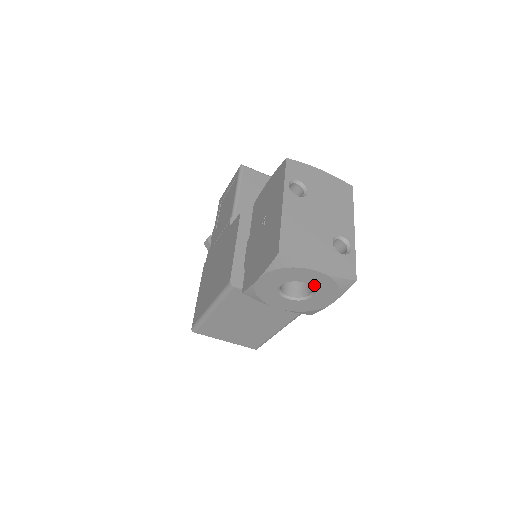
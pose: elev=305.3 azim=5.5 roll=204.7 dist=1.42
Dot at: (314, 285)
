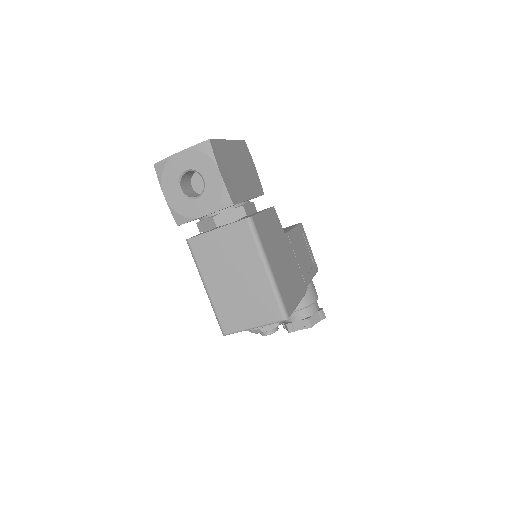
Dot at: (192, 167)
